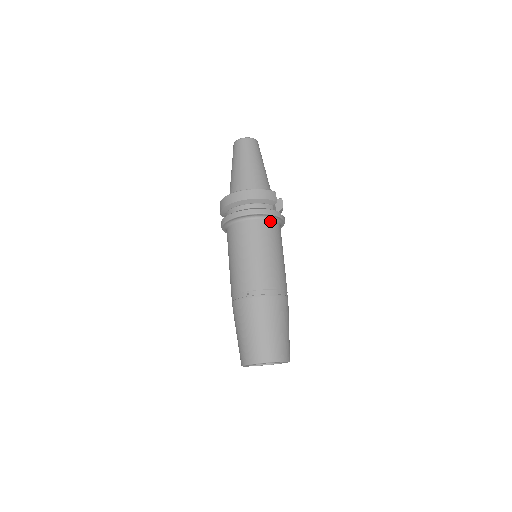
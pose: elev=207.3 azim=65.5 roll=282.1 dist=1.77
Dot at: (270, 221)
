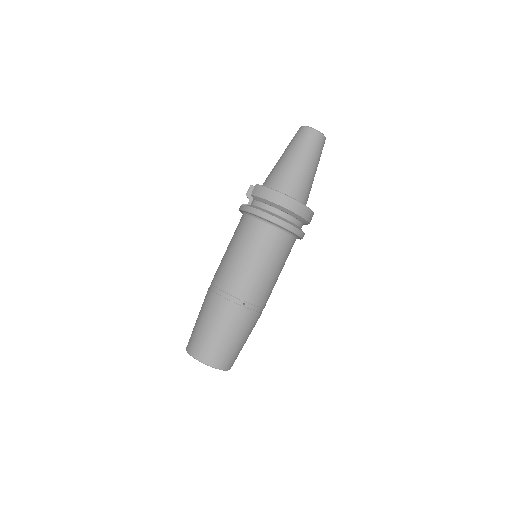
Dot at: occluded
